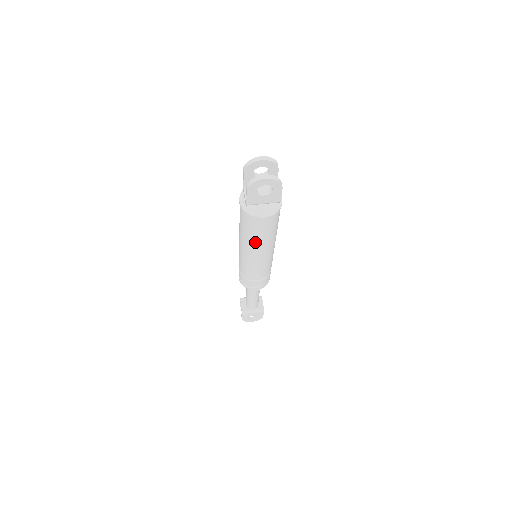
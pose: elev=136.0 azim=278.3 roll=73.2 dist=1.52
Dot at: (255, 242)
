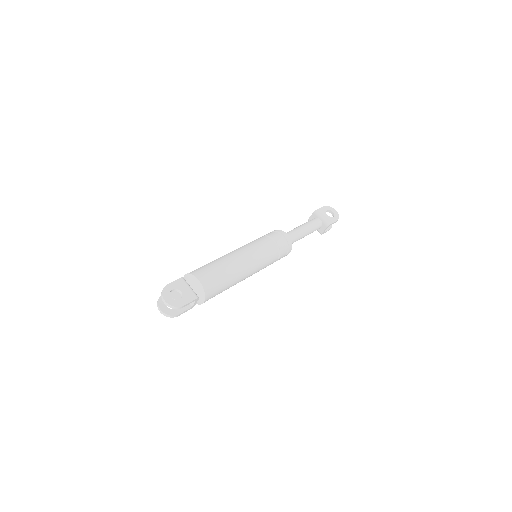
Dot at: occluded
